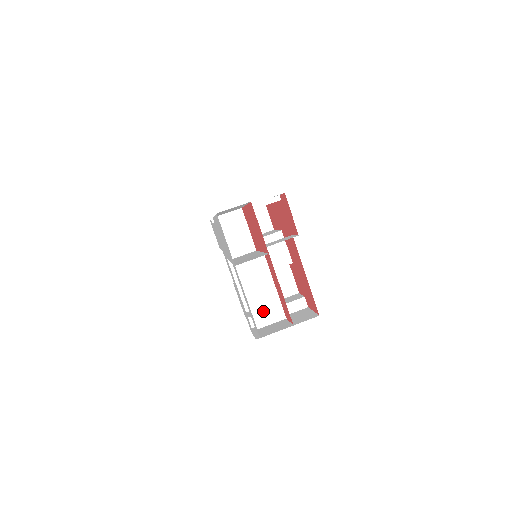
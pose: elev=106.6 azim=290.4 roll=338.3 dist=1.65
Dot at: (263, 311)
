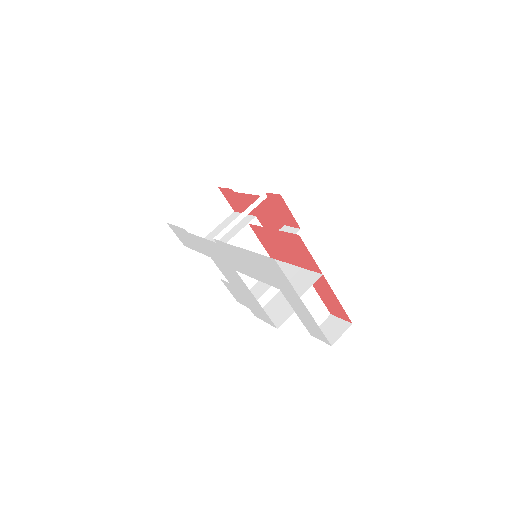
Dot at: occluded
